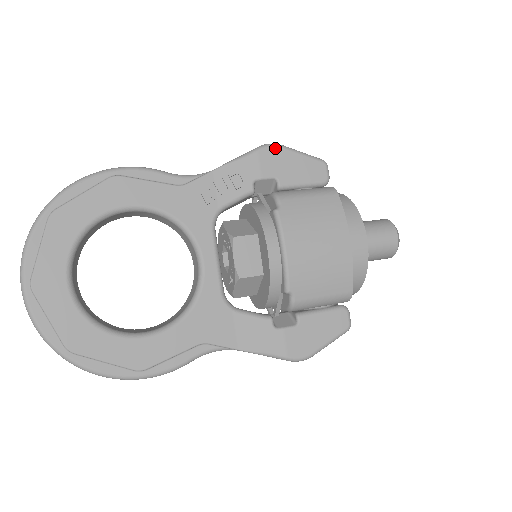
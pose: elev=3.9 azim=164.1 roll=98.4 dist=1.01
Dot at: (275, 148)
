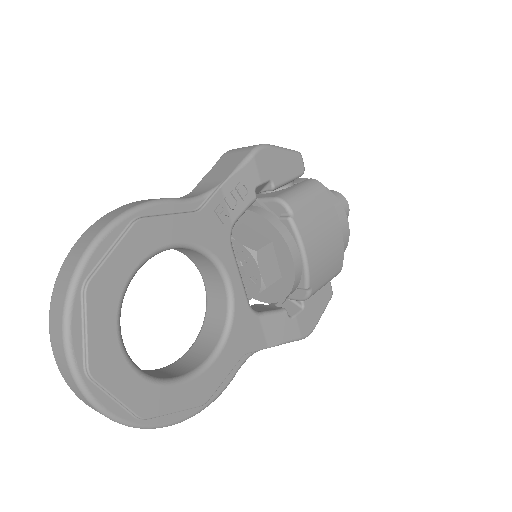
Dot at: (266, 149)
